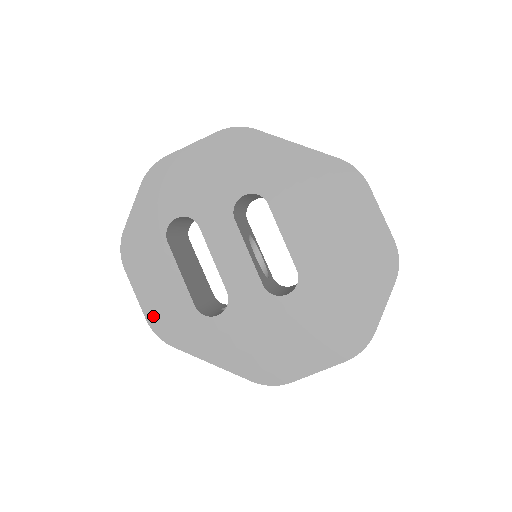
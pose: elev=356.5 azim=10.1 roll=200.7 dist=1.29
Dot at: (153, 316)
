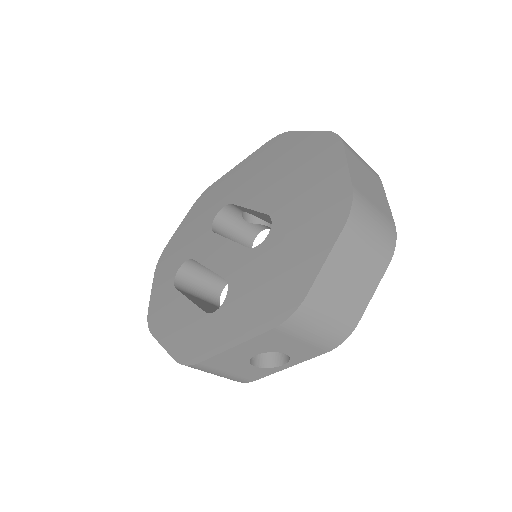
Dot at: (178, 351)
